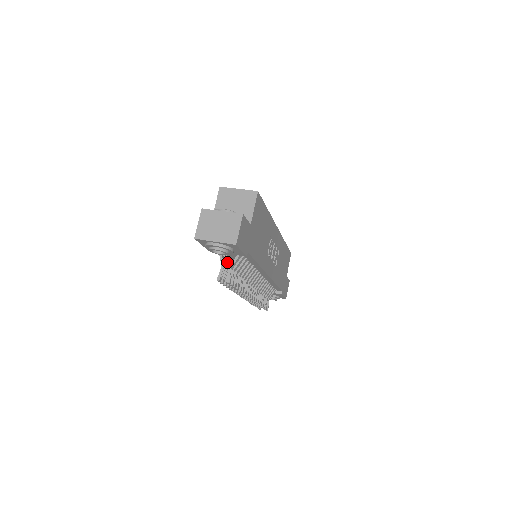
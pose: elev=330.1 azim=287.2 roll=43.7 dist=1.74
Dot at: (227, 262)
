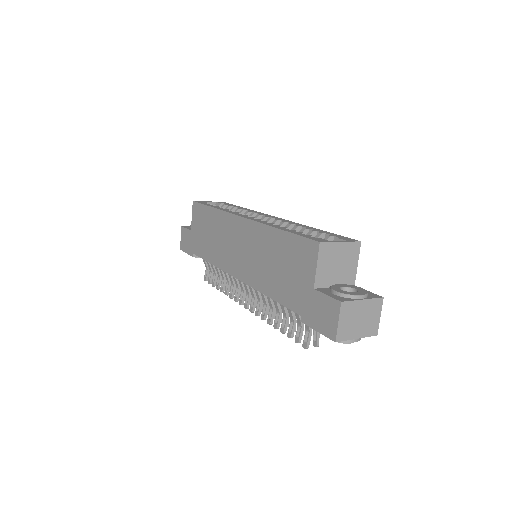
Dot at: (293, 312)
